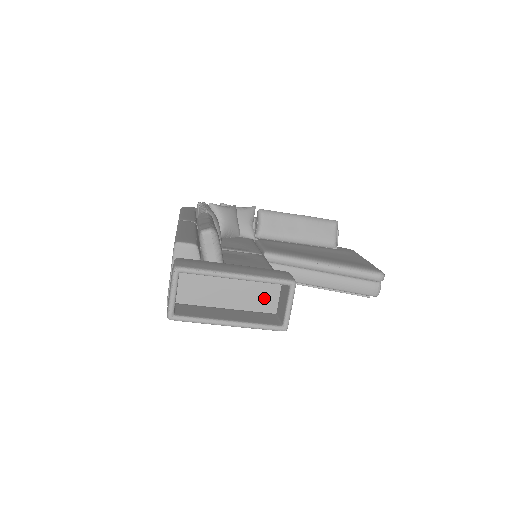
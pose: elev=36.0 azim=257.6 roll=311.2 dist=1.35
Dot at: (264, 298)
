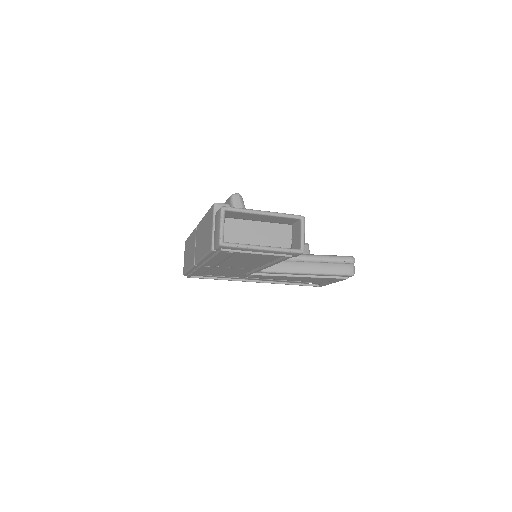
Dot at: (281, 242)
